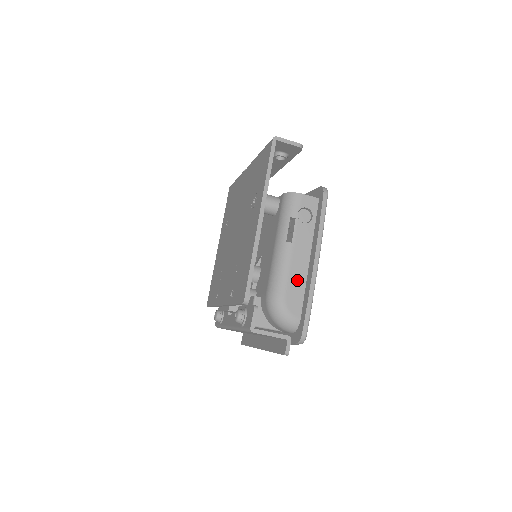
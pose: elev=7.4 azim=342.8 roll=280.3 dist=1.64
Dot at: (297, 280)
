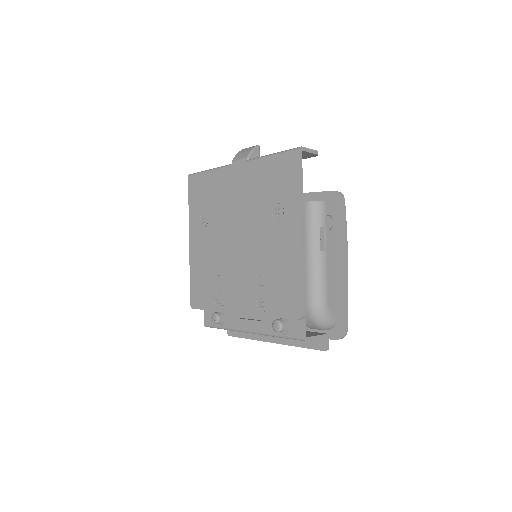
Dot at: (332, 284)
